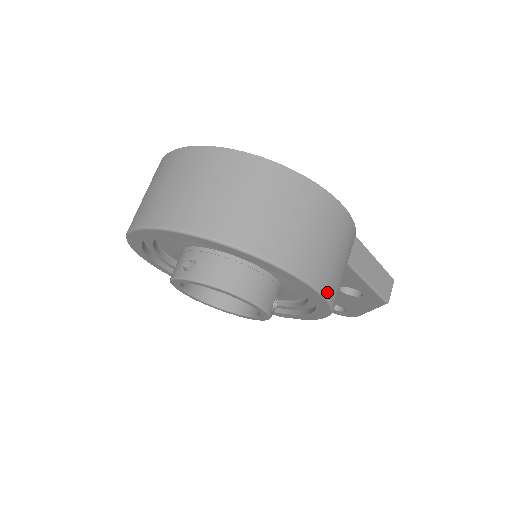
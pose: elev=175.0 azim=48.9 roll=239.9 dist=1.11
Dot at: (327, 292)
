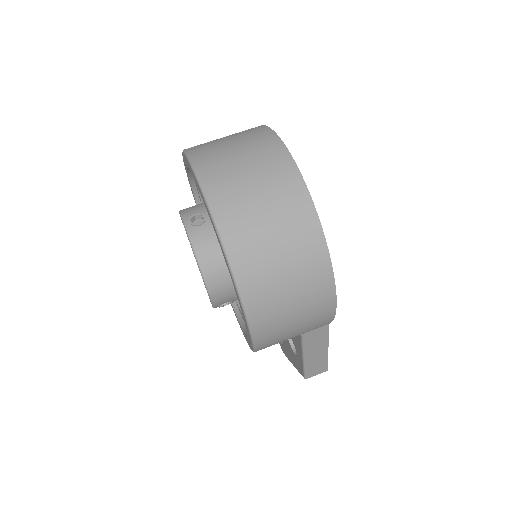
Dot at: (259, 342)
